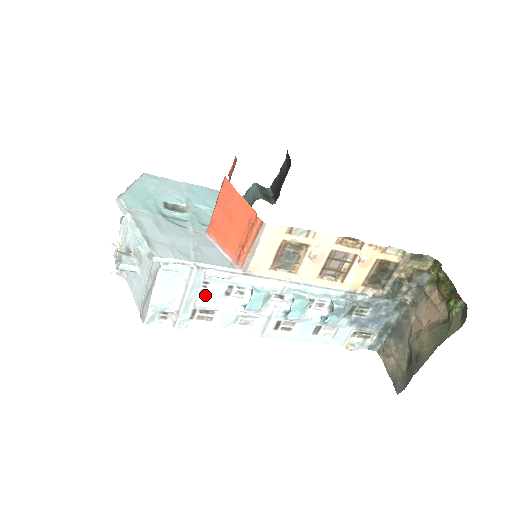
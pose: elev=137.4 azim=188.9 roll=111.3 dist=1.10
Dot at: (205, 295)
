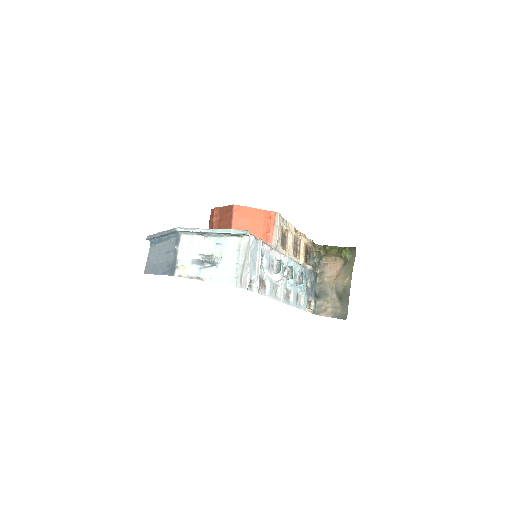
Dot at: (263, 266)
